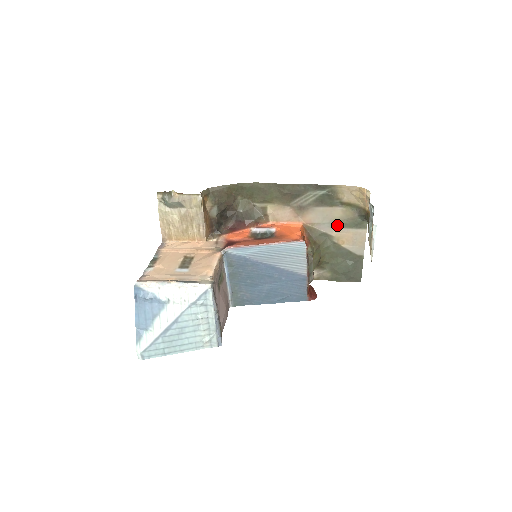
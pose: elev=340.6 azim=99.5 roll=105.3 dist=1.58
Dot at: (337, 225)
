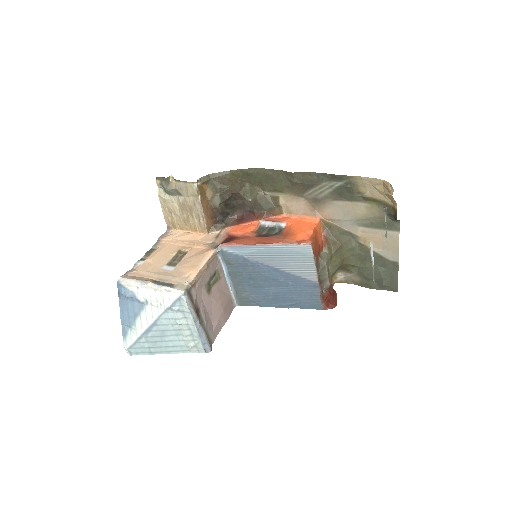
Dot at: (362, 224)
